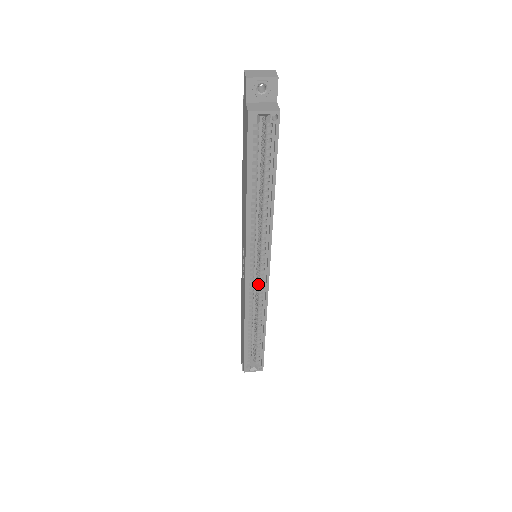
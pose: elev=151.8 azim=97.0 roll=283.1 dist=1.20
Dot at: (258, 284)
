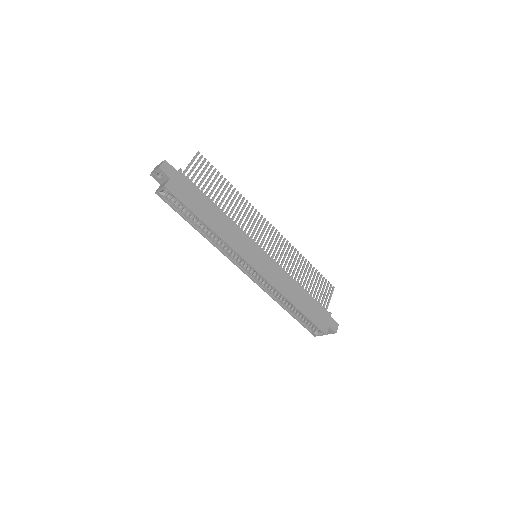
Dot at: (260, 276)
